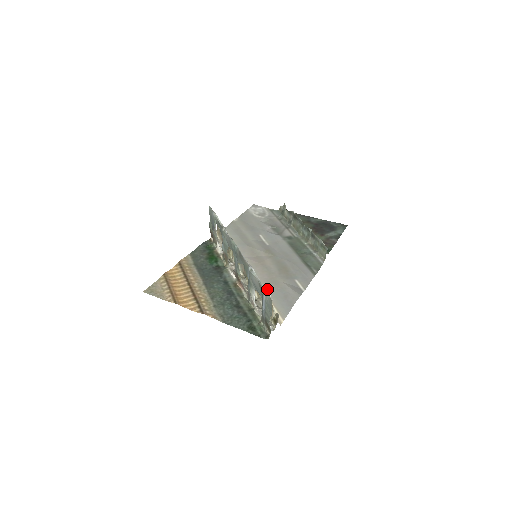
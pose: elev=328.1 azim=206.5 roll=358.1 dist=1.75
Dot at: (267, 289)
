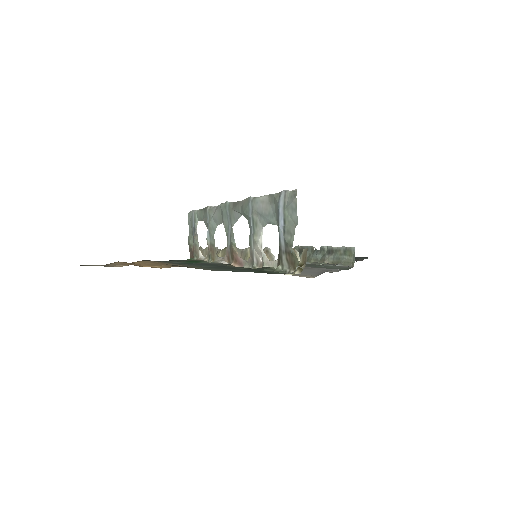
Dot at: occluded
